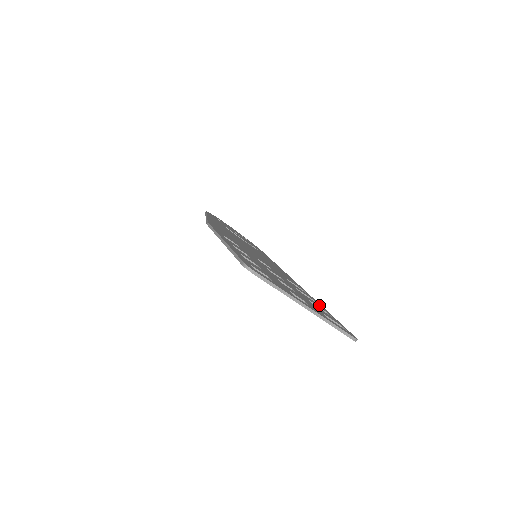
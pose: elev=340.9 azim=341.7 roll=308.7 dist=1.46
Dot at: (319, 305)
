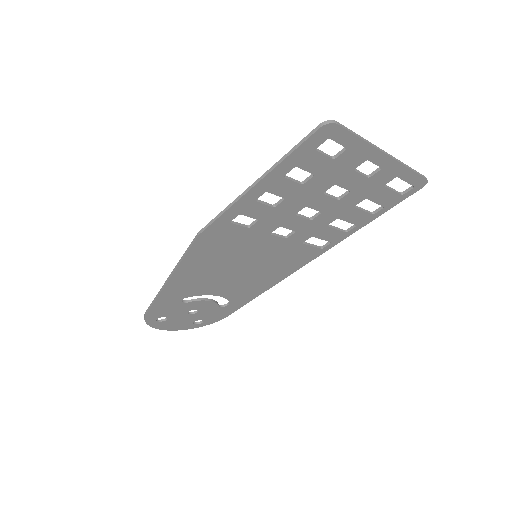
Dot at: (356, 221)
